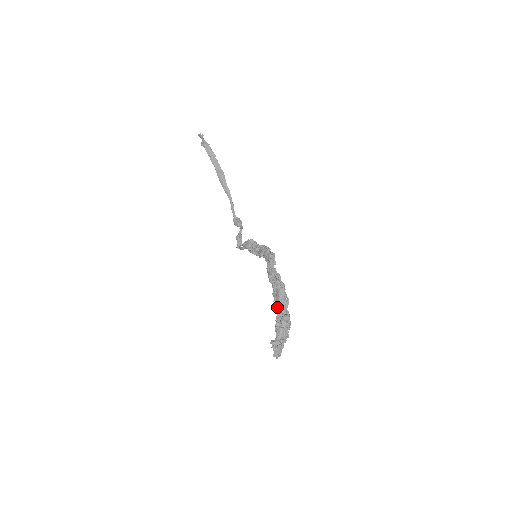
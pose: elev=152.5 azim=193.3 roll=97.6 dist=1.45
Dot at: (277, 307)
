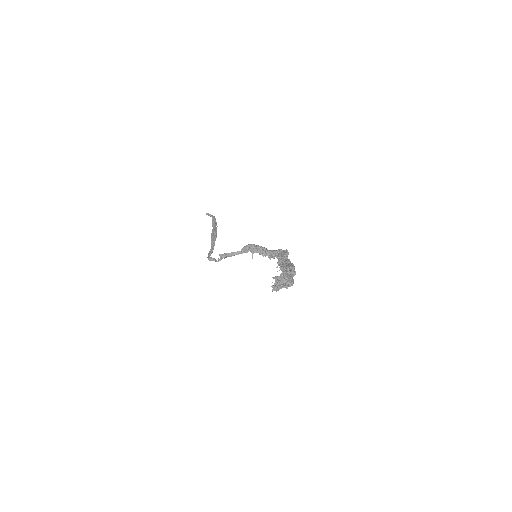
Dot at: (286, 269)
